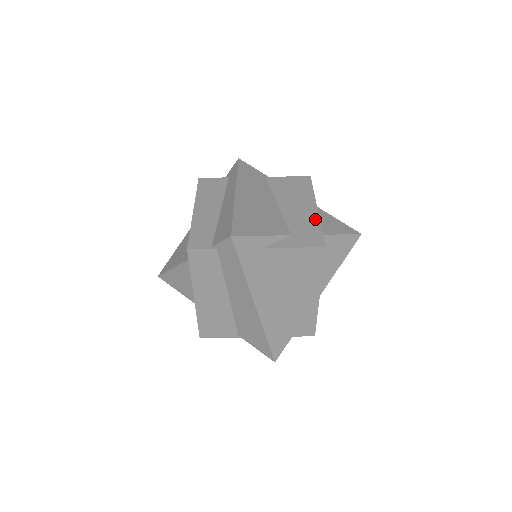
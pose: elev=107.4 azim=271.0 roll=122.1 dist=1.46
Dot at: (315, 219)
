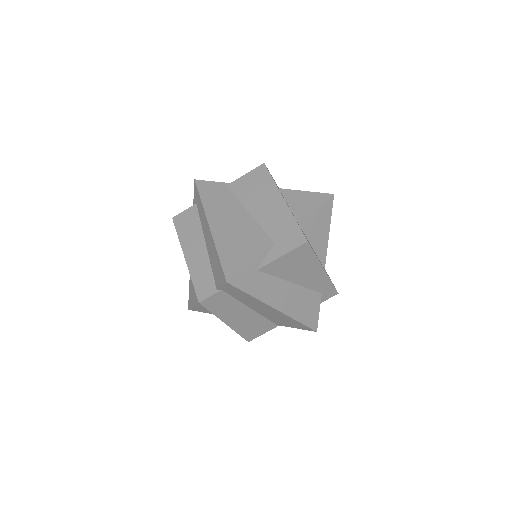
Dot at: (287, 214)
